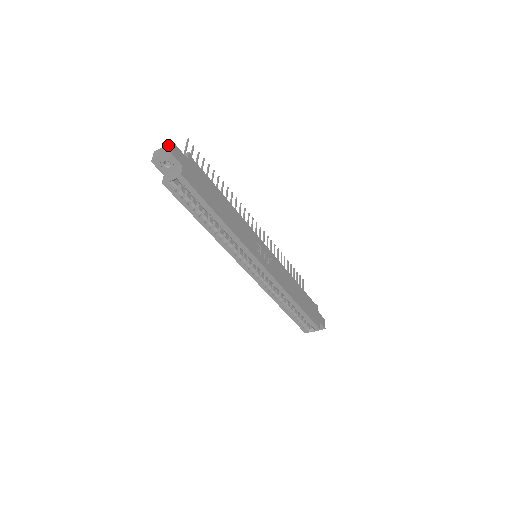
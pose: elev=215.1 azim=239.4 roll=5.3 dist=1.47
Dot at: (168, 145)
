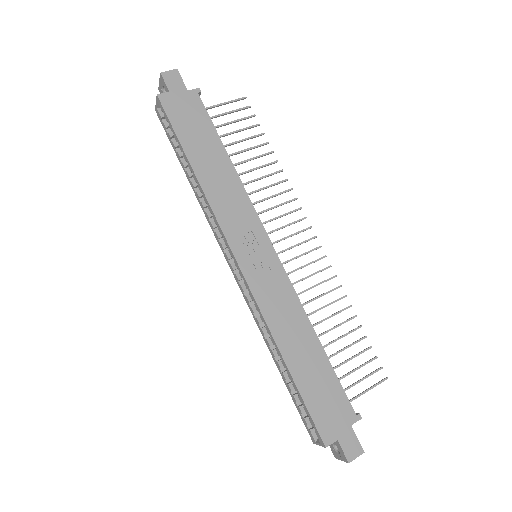
Dot at: (174, 73)
